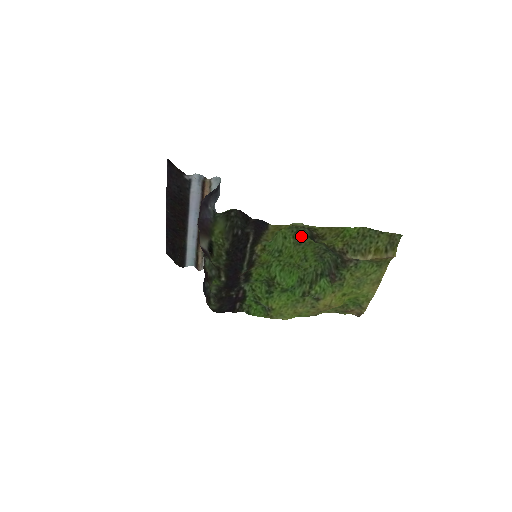
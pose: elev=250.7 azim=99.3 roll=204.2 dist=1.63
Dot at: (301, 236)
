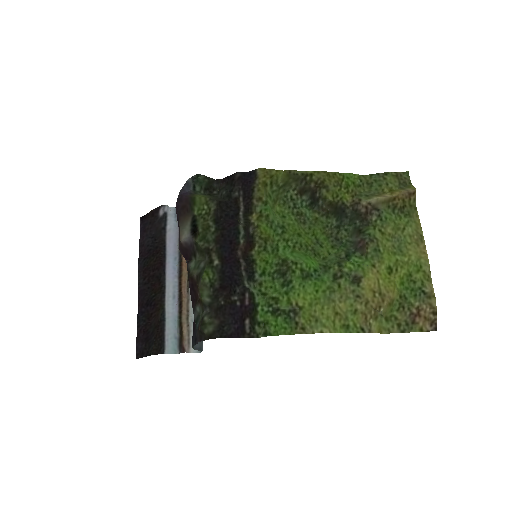
Dot at: (301, 211)
